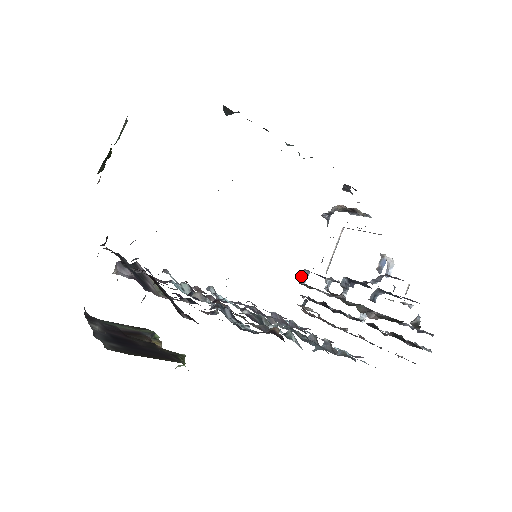
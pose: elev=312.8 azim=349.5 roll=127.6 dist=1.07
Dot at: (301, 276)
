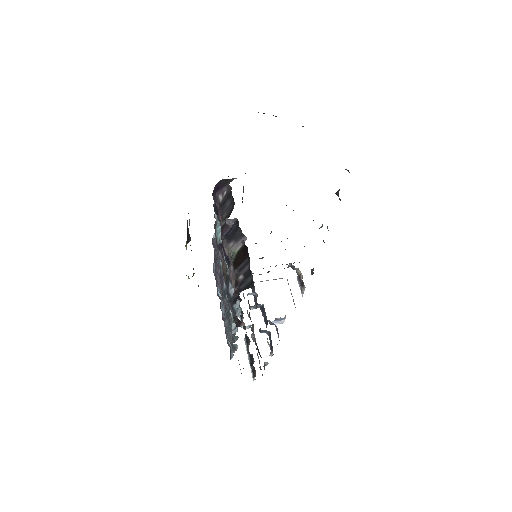
Dot at: occluded
